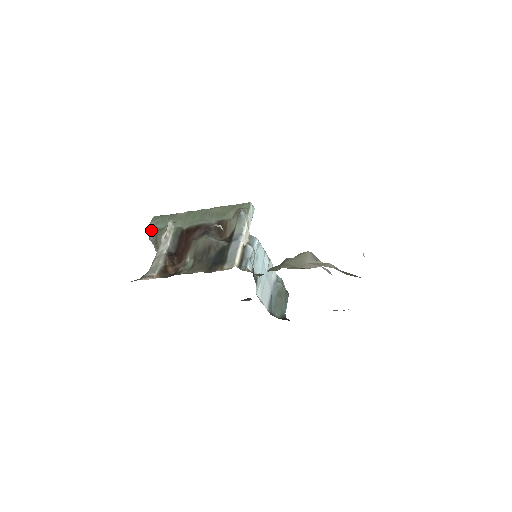
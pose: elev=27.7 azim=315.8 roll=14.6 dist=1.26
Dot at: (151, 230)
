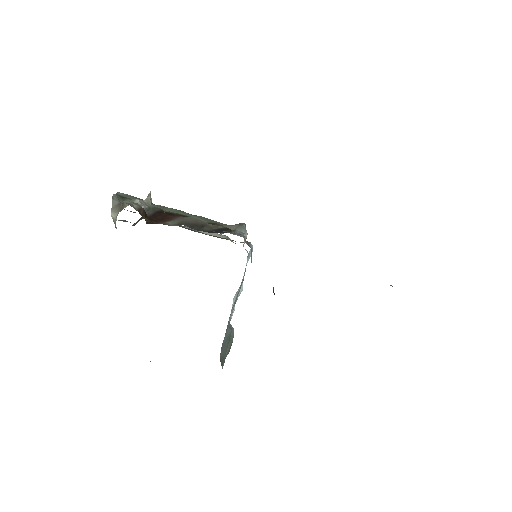
Dot at: (118, 194)
